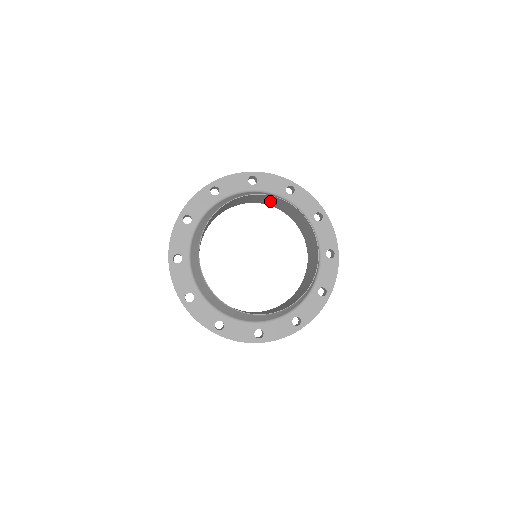
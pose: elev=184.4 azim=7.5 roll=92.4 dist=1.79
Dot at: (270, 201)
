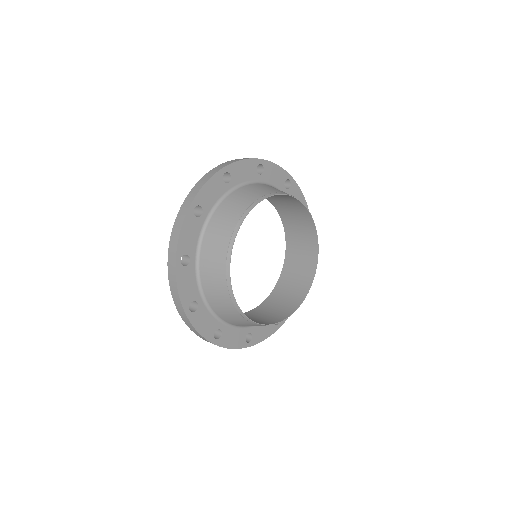
Dot at: occluded
